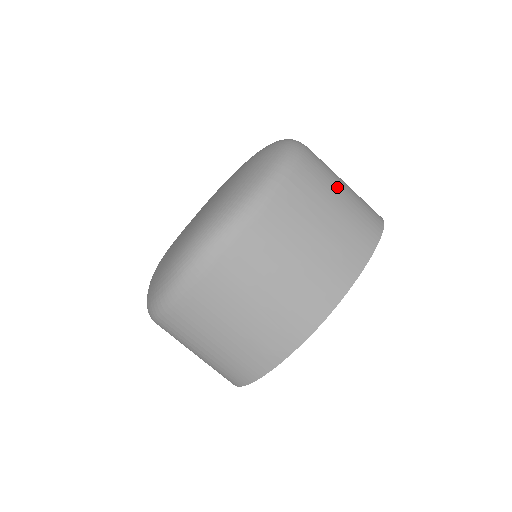
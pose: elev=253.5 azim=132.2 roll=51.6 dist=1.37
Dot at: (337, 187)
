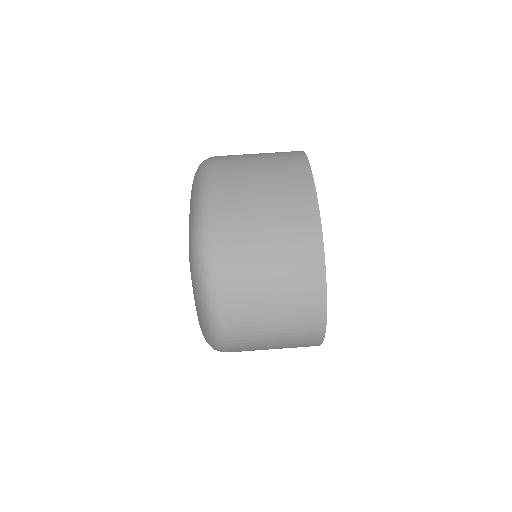
Dot at: (251, 155)
